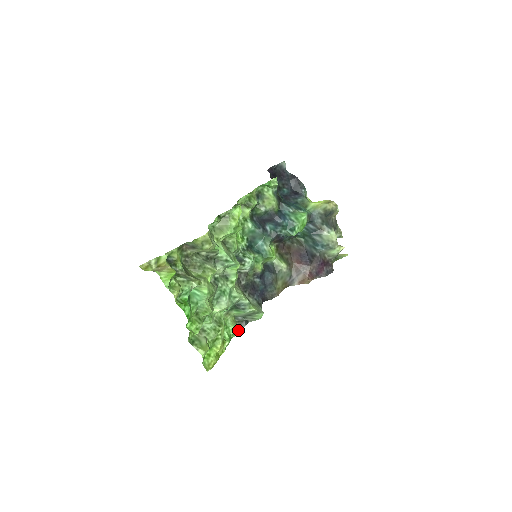
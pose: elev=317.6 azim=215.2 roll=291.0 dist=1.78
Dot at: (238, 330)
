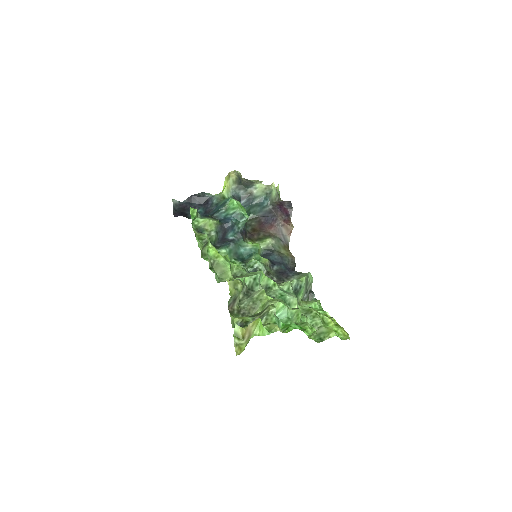
Dot at: (317, 301)
